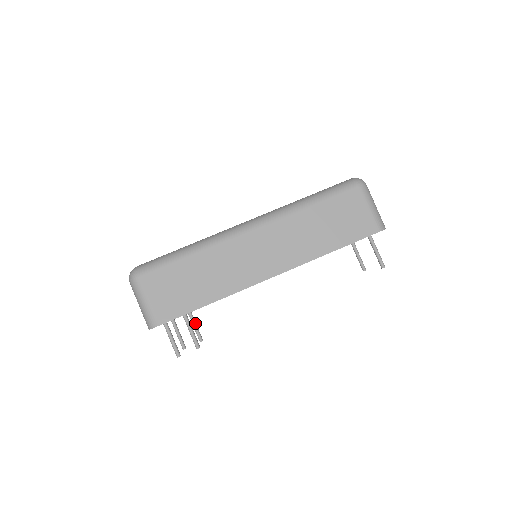
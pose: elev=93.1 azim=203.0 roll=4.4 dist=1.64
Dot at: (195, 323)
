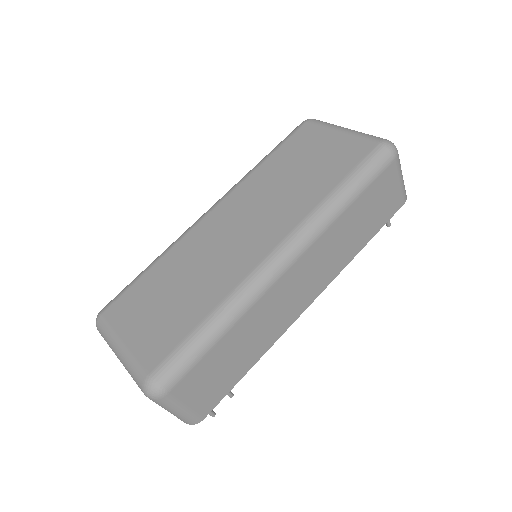
Dot at: occluded
